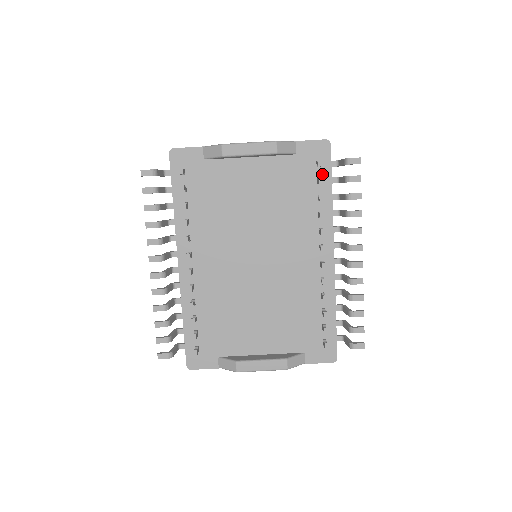
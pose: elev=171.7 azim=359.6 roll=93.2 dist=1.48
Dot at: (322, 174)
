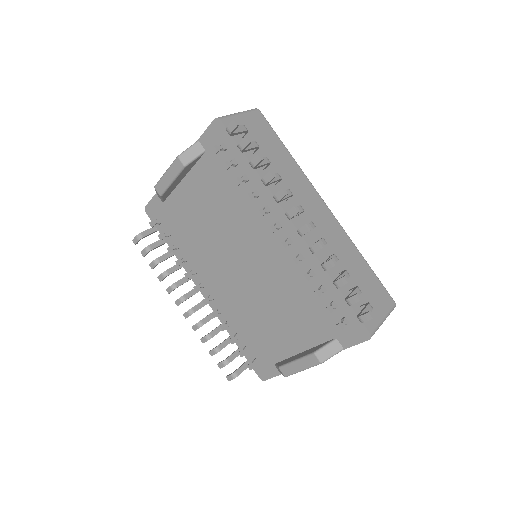
Dot at: (233, 154)
